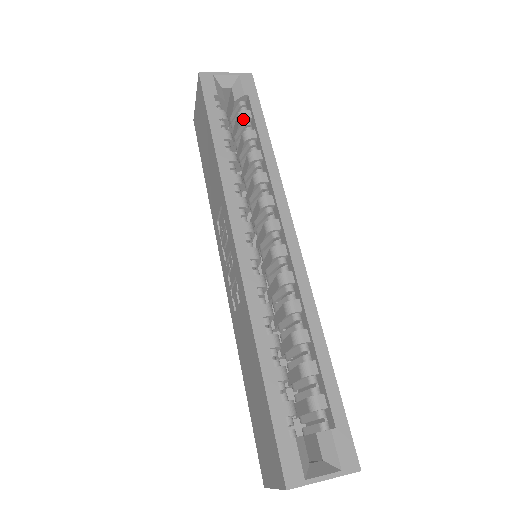
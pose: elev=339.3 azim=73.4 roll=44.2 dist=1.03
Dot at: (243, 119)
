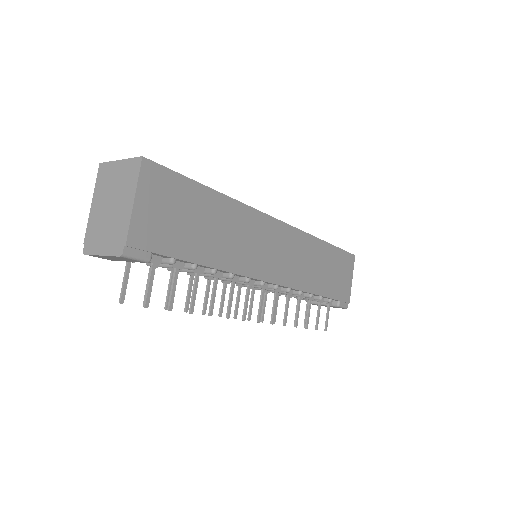
Dot at: occluded
